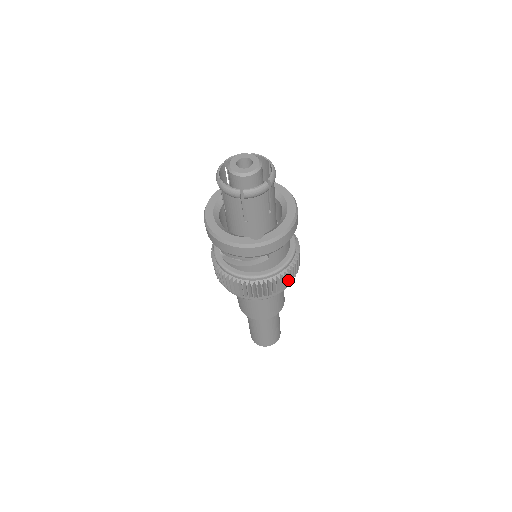
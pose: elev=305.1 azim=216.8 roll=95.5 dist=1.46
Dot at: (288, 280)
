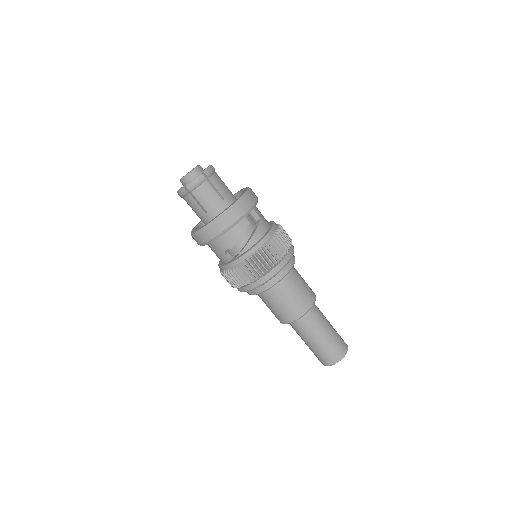
Dot at: occluded
